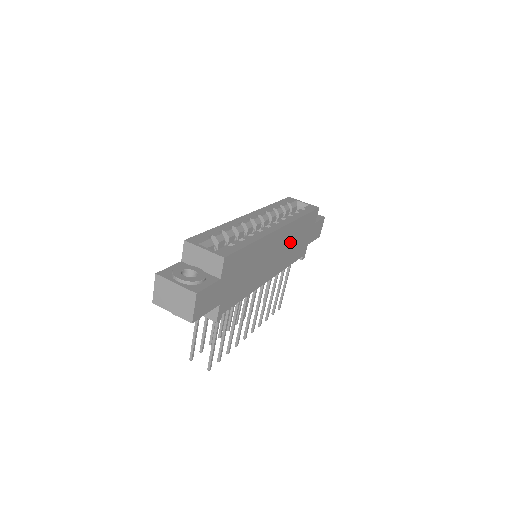
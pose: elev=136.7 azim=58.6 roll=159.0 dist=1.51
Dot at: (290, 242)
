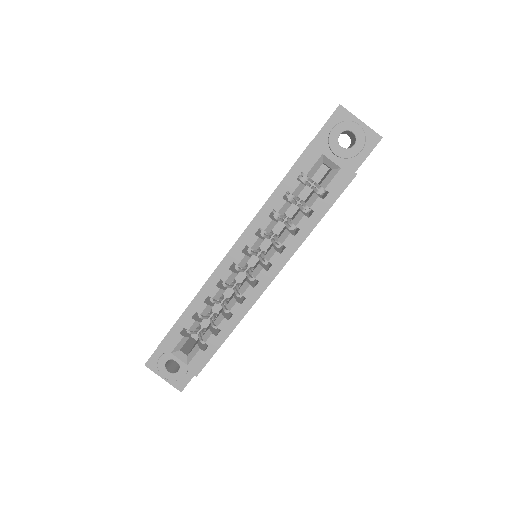
Dot at: occluded
